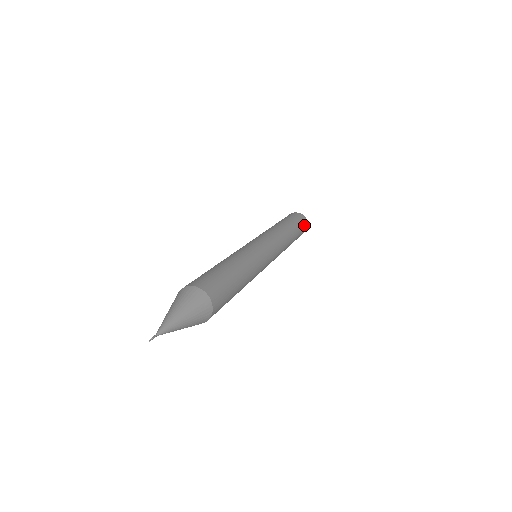
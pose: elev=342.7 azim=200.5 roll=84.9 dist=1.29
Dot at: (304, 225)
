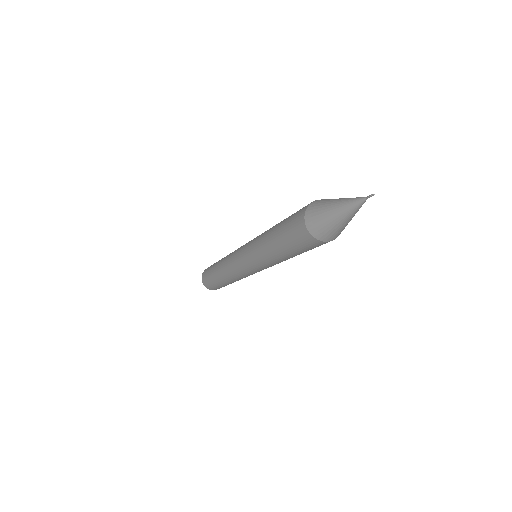
Dot at: occluded
